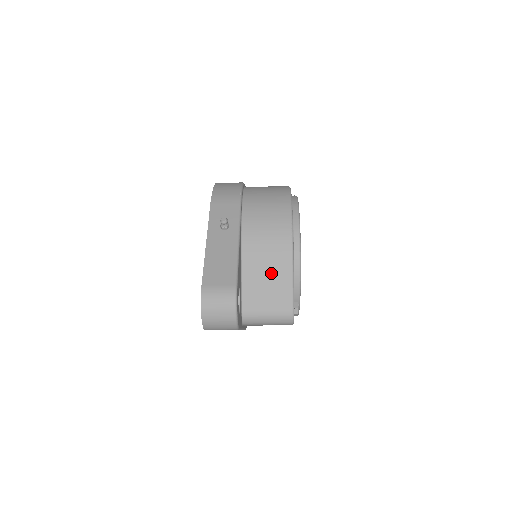
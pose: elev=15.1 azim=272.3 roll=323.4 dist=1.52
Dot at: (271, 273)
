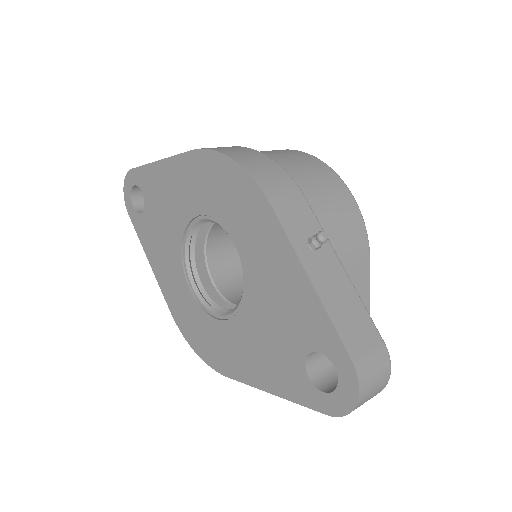
Dot at: occluded
